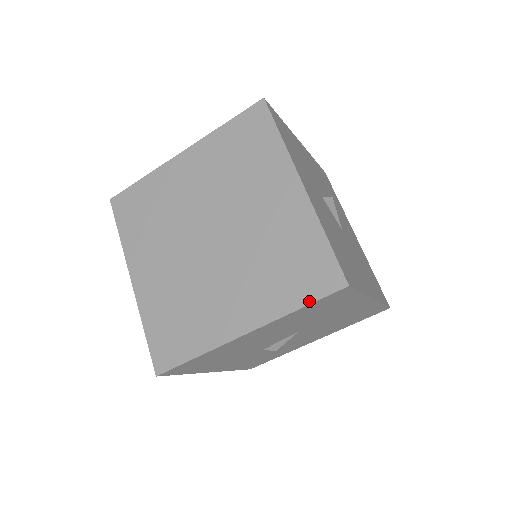
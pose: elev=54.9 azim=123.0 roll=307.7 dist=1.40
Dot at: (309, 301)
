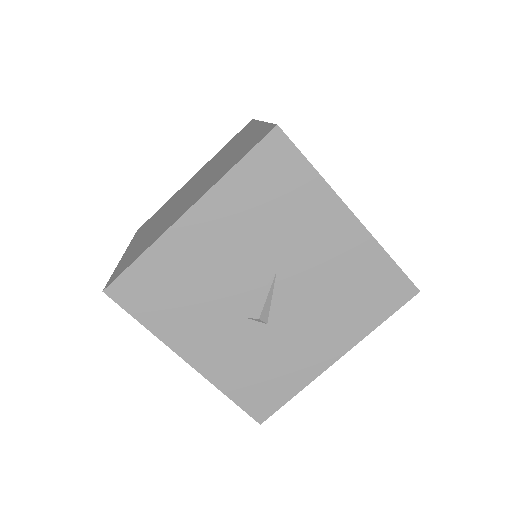
Dot at: (244, 155)
